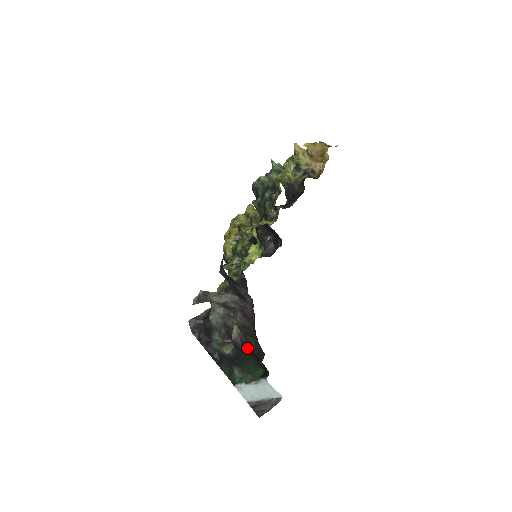
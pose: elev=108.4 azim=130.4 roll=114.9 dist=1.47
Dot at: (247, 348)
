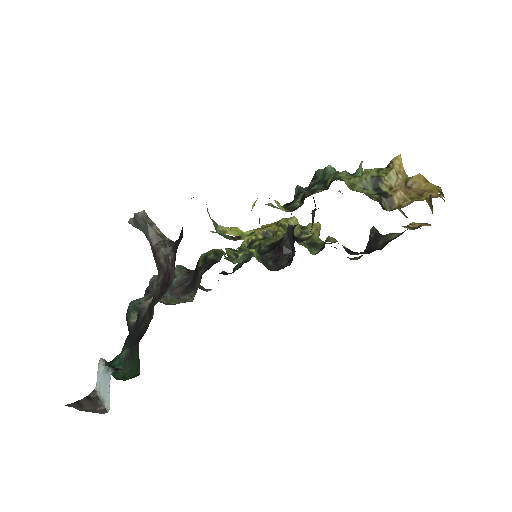
Dot at: occluded
